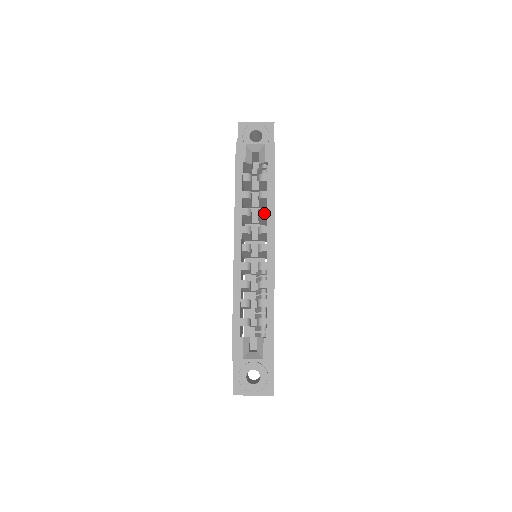
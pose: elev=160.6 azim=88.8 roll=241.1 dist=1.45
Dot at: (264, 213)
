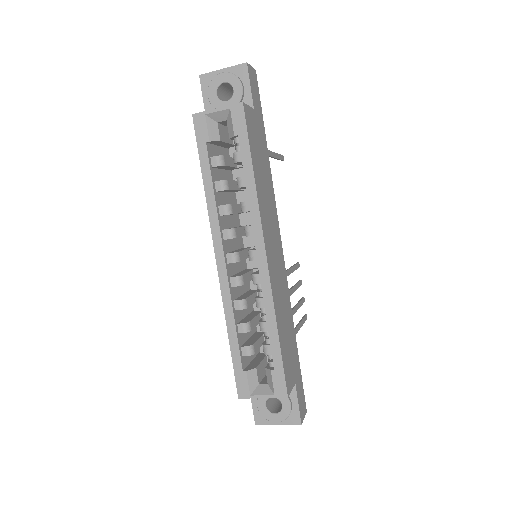
Dot at: (246, 208)
